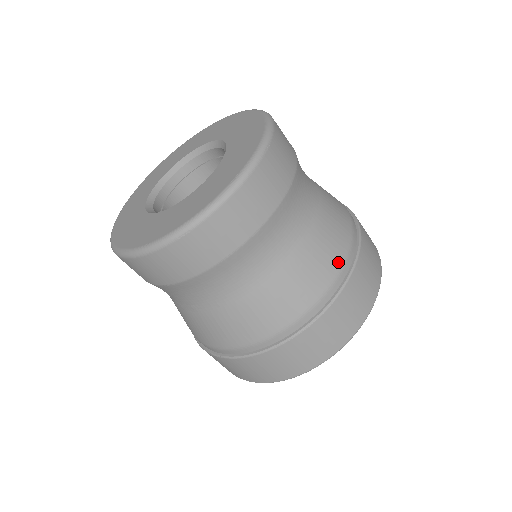
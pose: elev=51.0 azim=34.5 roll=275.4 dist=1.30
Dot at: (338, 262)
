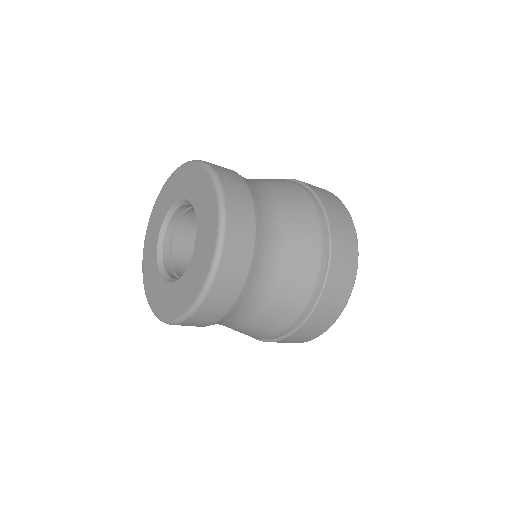
Dot at: (316, 228)
